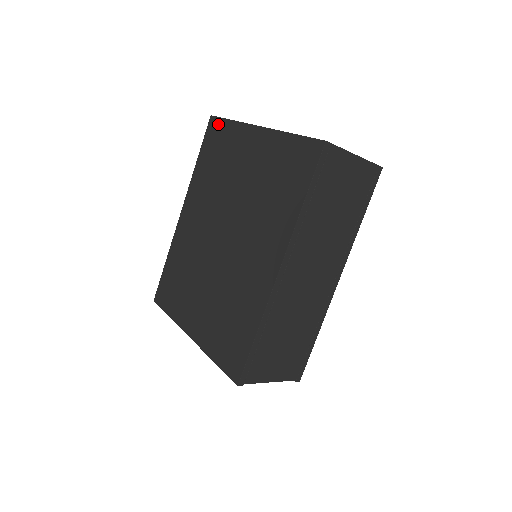
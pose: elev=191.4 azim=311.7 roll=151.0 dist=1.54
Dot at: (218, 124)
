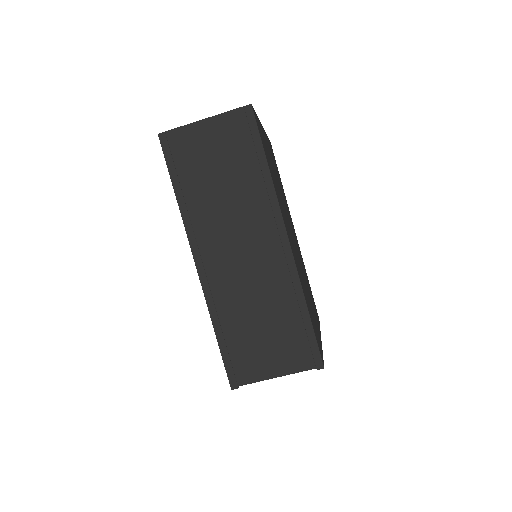
Dot at: occluded
